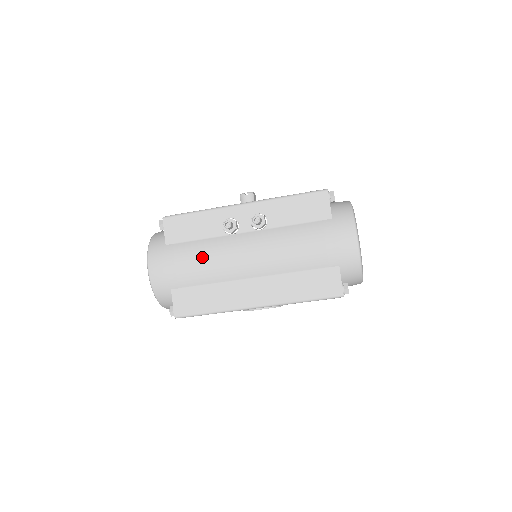
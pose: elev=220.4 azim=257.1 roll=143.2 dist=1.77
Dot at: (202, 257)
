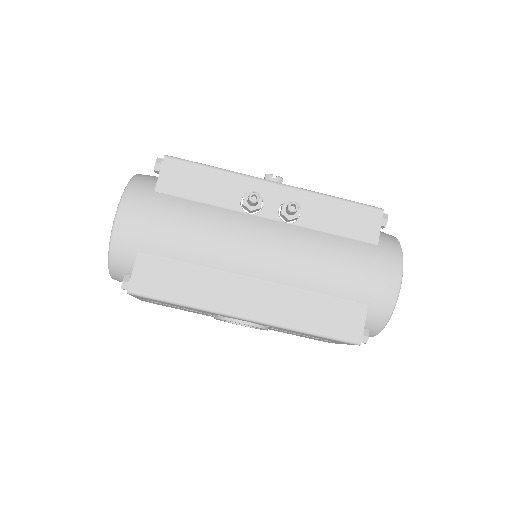
Dot at: (201, 226)
